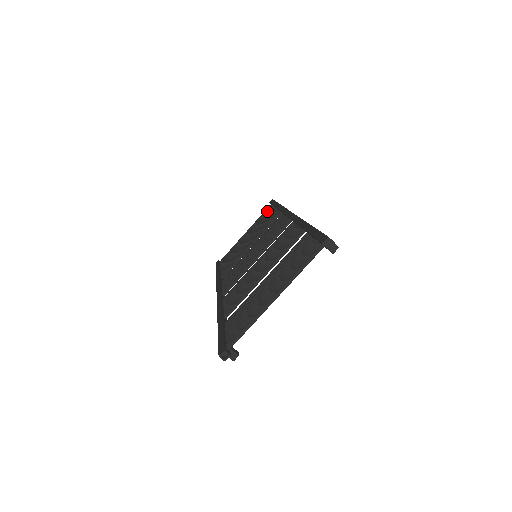
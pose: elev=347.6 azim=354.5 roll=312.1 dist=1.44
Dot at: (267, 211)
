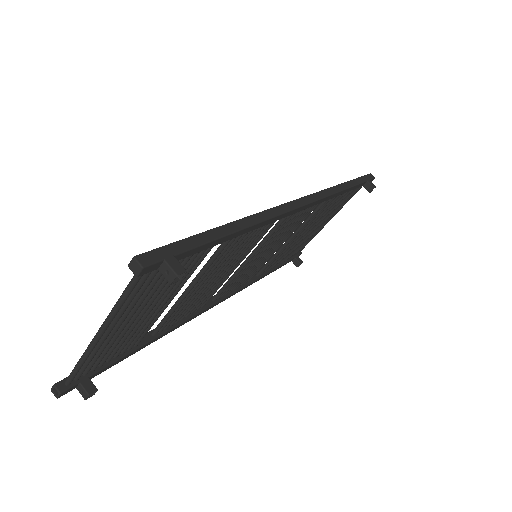
Dot at: occluded
